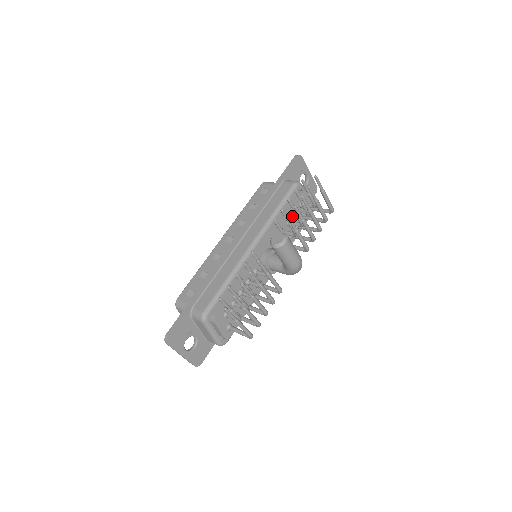
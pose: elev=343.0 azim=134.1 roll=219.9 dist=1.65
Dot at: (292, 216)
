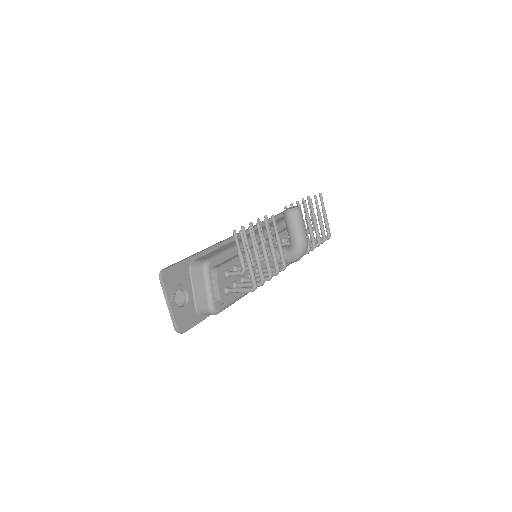
Dot at: occluded
